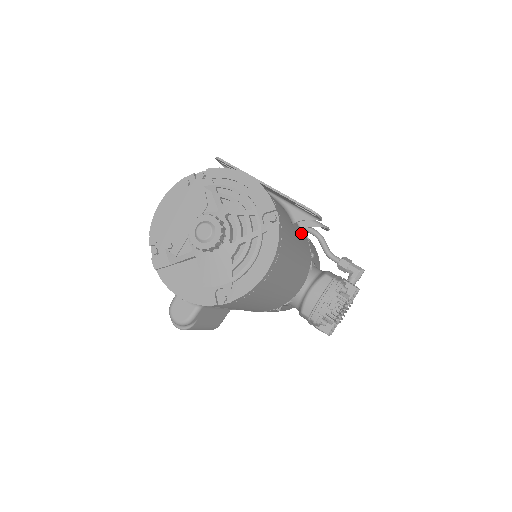
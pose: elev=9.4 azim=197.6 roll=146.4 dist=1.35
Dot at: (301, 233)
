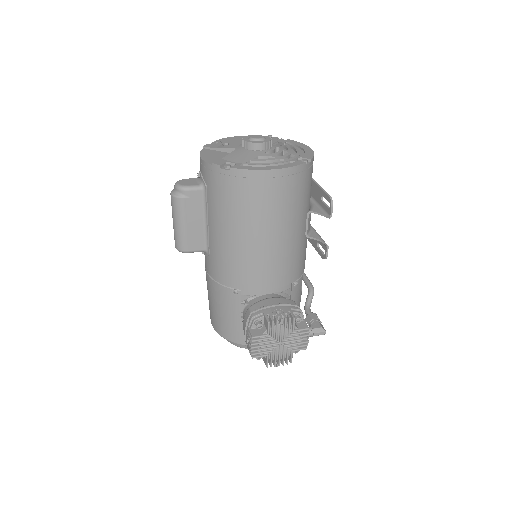
Dot at: (304, 249)
